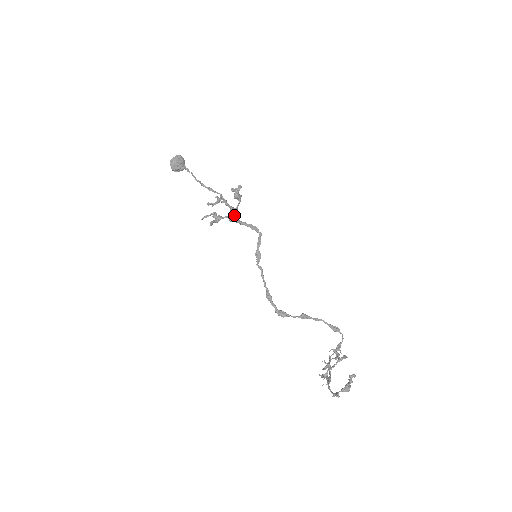
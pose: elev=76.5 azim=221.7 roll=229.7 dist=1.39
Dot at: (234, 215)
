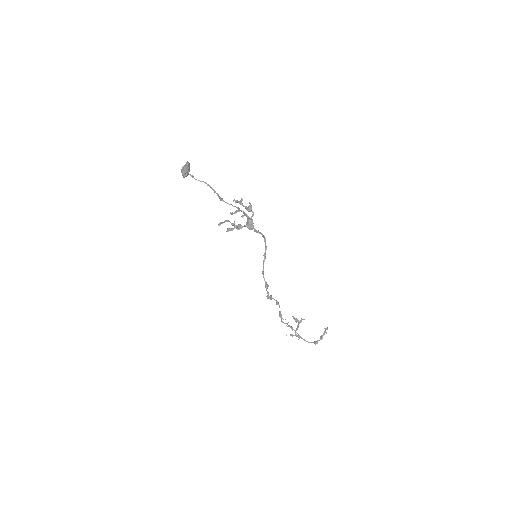
Dot at: (253, 225)
